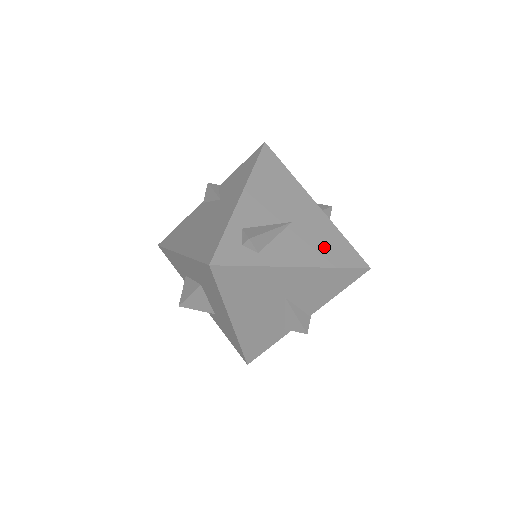
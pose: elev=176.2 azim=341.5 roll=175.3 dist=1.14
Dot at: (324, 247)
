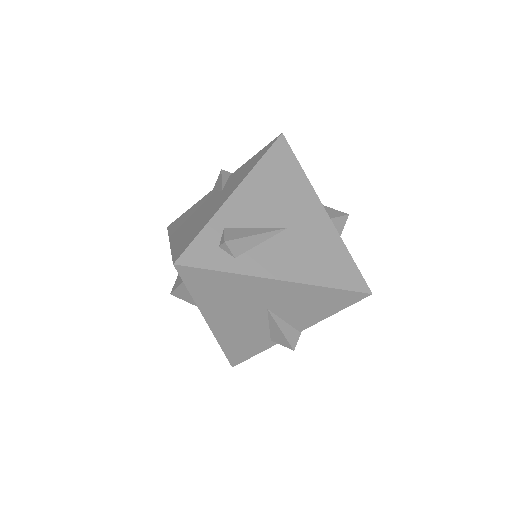
Dot at: (319, 261)
